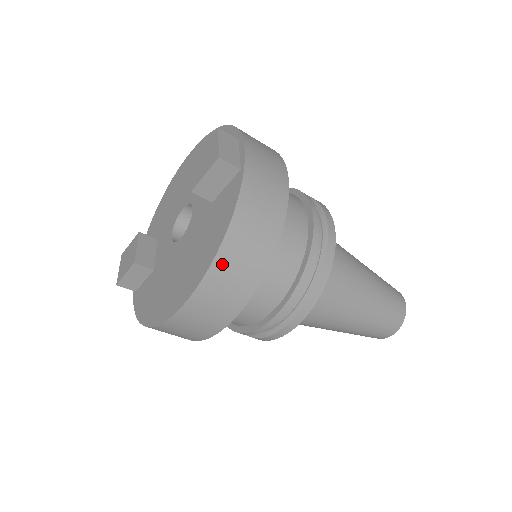
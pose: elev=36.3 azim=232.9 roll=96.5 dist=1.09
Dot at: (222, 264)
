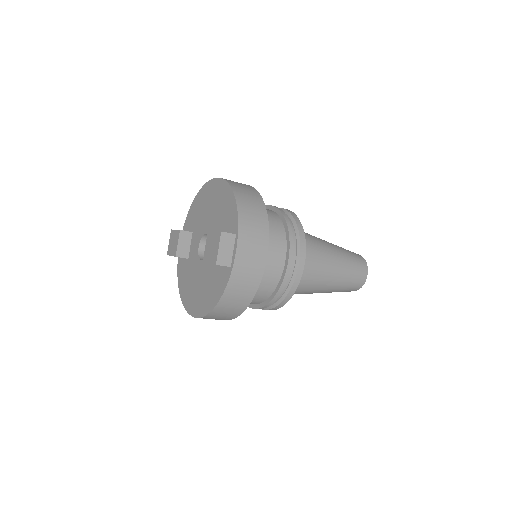
Dot at: (215, 313)
